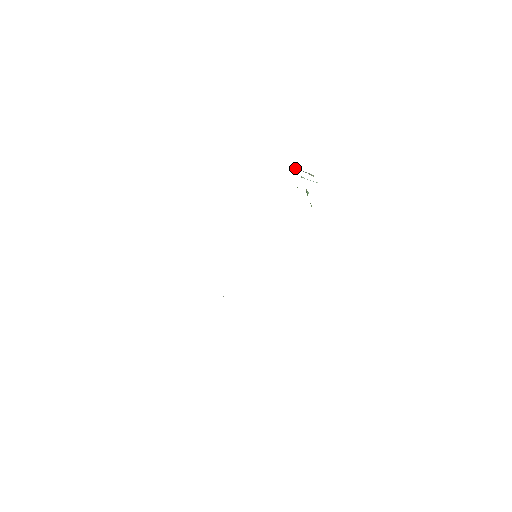
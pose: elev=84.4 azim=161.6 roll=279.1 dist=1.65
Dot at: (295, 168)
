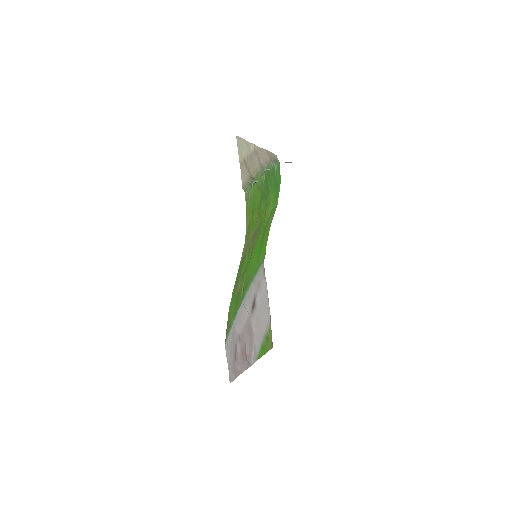
Dot at: (274, 164)
